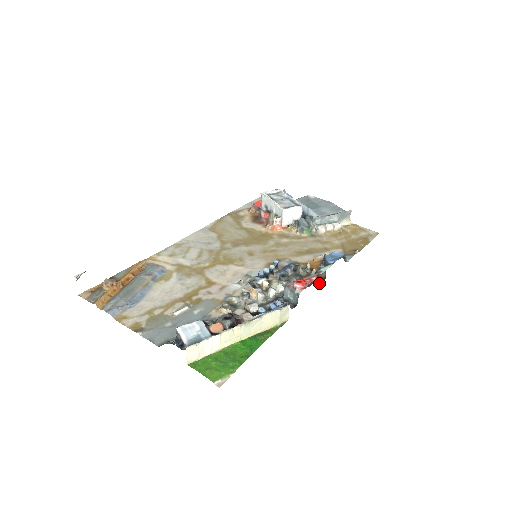
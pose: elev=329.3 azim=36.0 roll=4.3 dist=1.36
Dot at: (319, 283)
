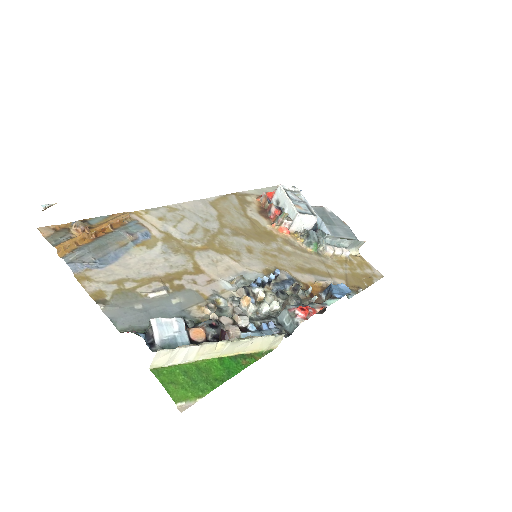
Dot at: occluded
